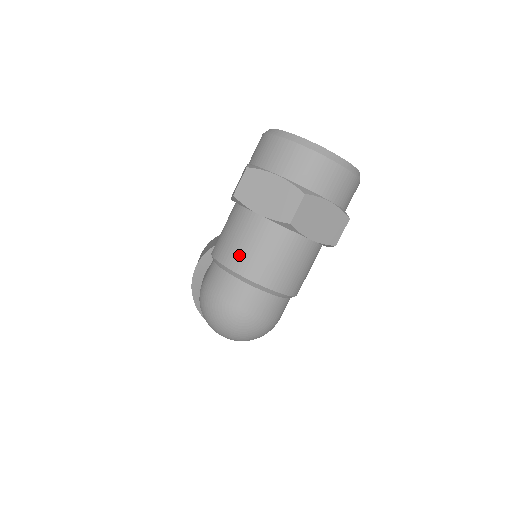
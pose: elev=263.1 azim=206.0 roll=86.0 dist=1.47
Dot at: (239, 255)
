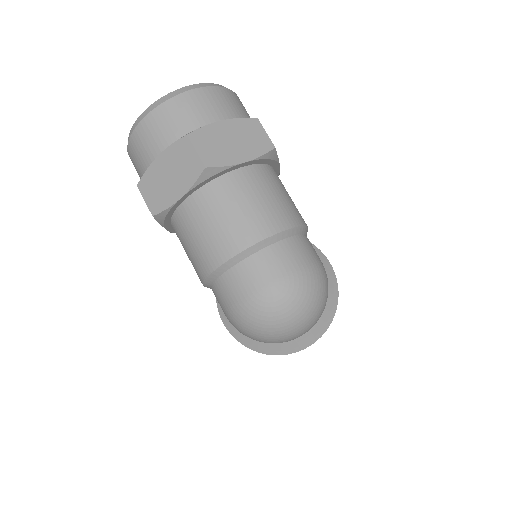
Dot at: (209, 248)
